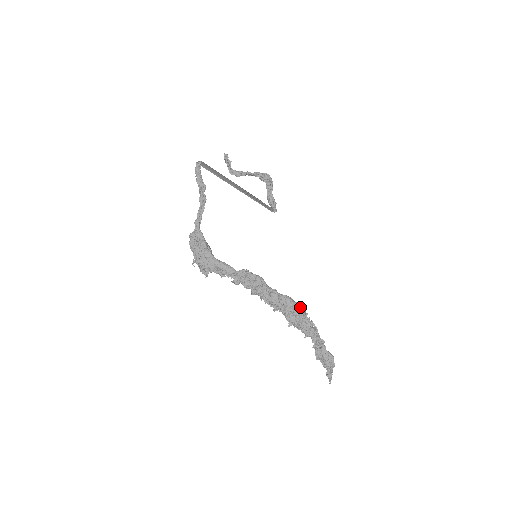
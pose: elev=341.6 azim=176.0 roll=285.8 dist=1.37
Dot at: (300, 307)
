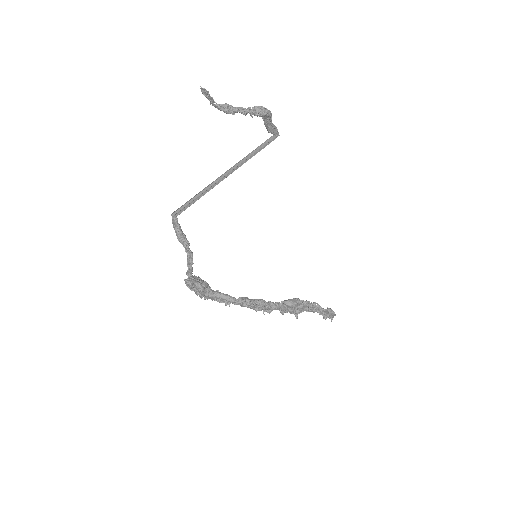
Dot at: (302, 303)
